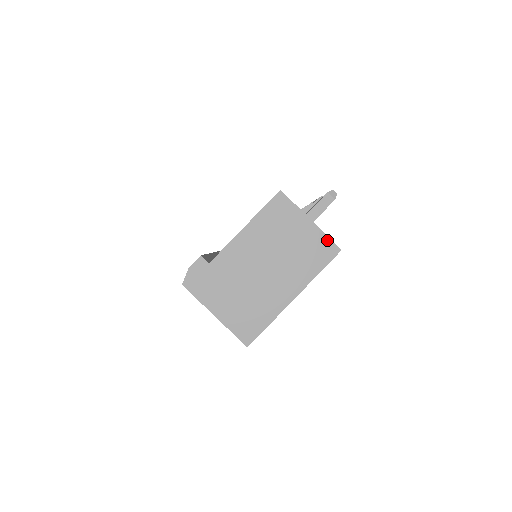
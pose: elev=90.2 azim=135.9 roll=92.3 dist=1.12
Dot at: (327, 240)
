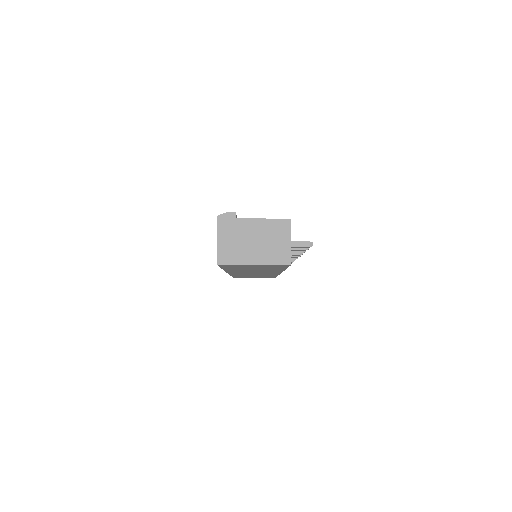
Dot at: (289, 256)
